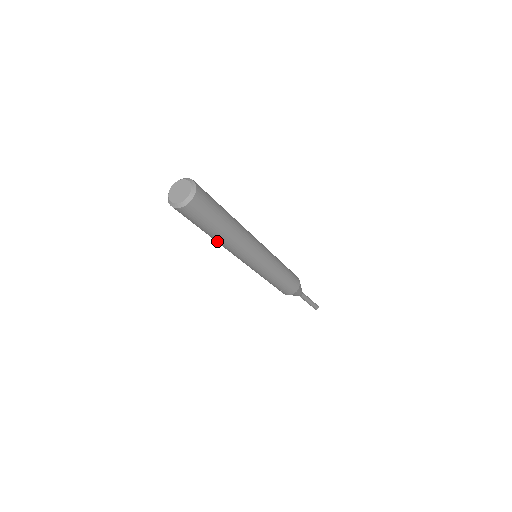
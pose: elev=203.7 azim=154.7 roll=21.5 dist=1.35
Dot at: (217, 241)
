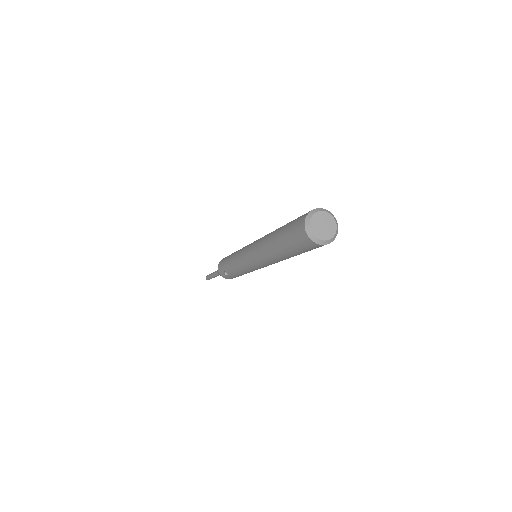
Dot at: (272, 252)
